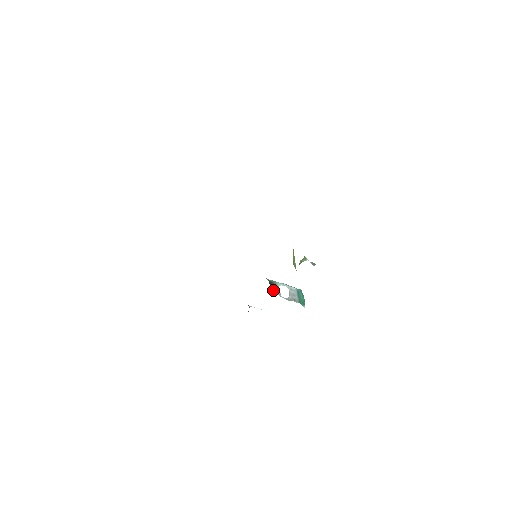
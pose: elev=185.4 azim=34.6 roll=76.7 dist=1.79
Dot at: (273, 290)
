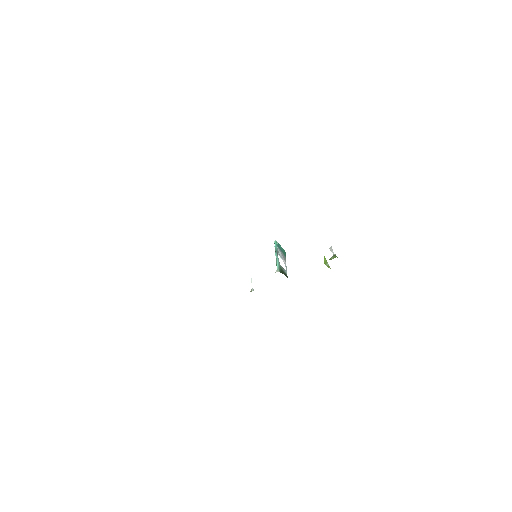
Dot at: (287, 276)
